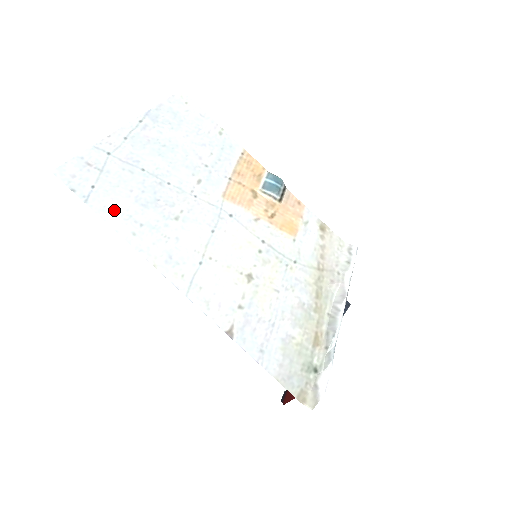
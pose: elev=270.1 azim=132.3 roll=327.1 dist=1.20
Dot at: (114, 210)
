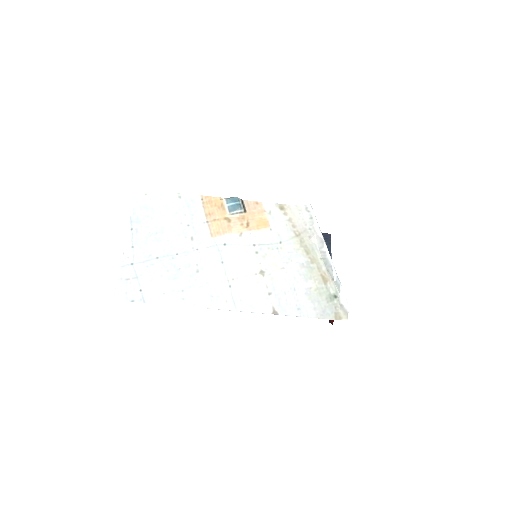
Dot at: (162, 294)
